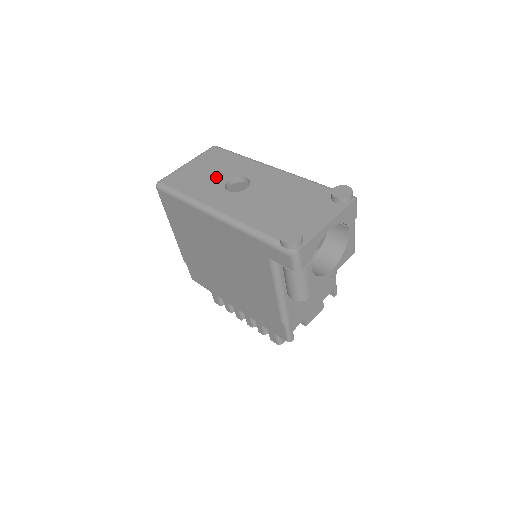
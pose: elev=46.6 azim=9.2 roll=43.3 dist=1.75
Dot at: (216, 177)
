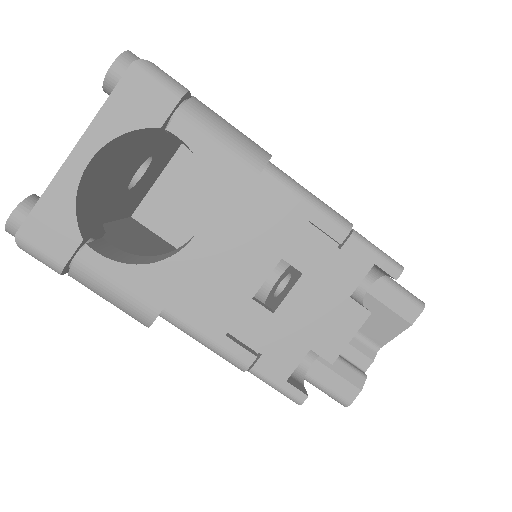
Dot at: occluded
